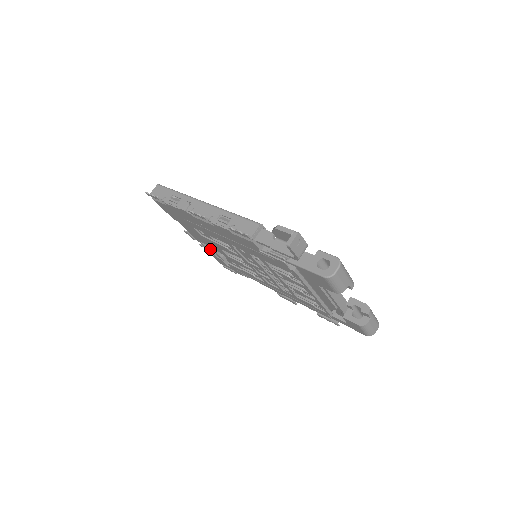
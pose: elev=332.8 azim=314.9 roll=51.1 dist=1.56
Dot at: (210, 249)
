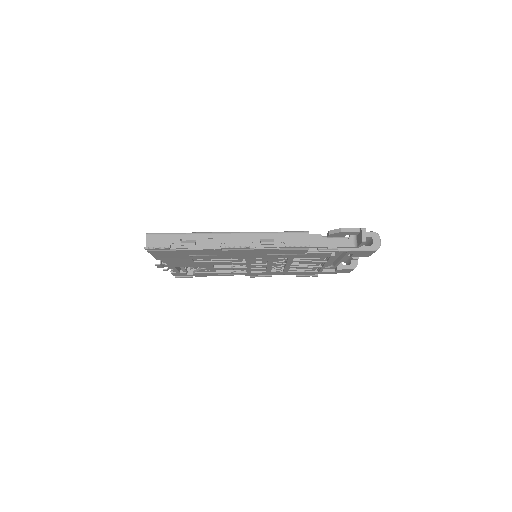
Dot at: (177, 269)
